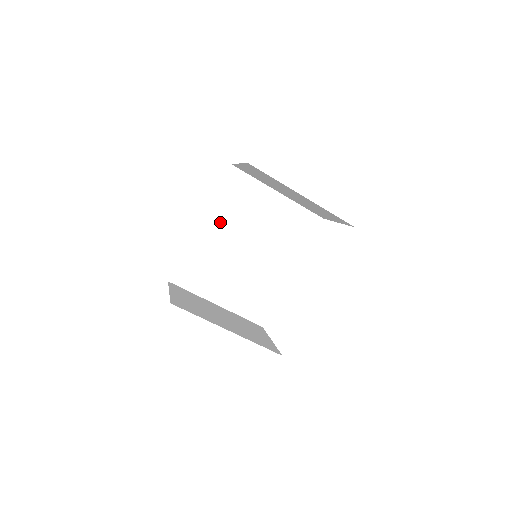
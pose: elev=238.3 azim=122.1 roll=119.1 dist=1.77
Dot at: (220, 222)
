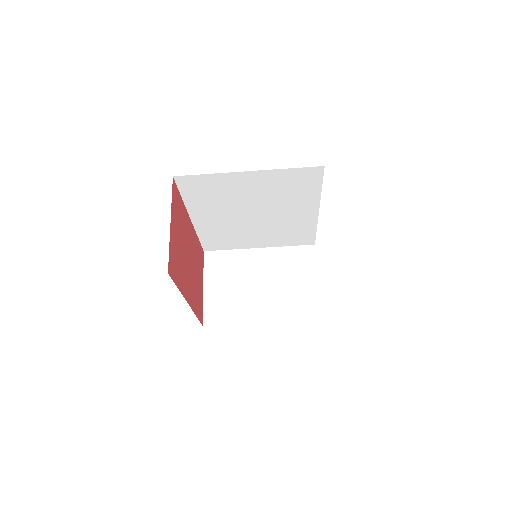
Dot at: (208, 212)
